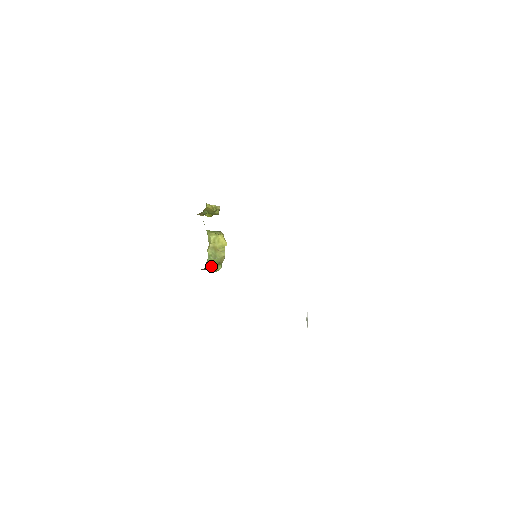
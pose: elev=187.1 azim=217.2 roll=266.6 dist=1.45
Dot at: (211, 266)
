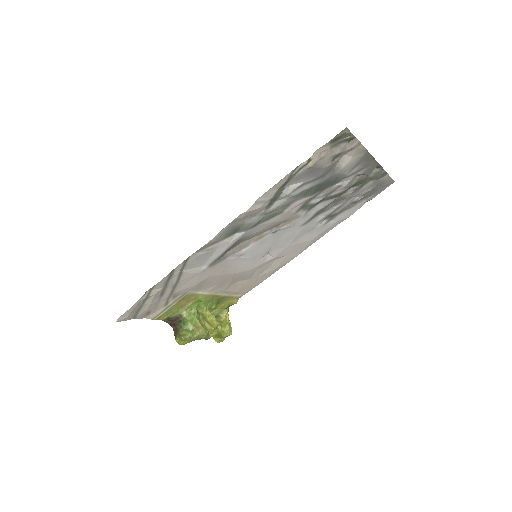
Dot at: (186, 321)
